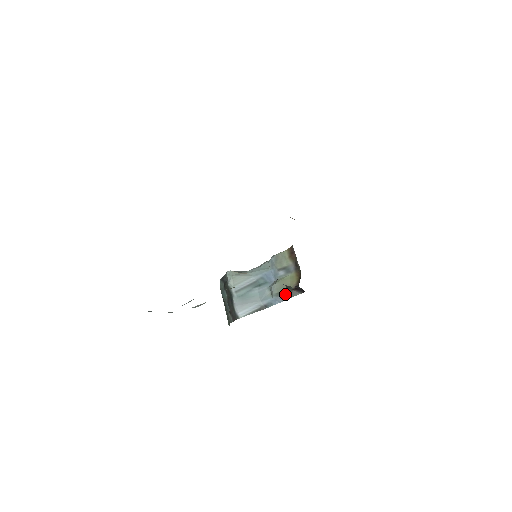
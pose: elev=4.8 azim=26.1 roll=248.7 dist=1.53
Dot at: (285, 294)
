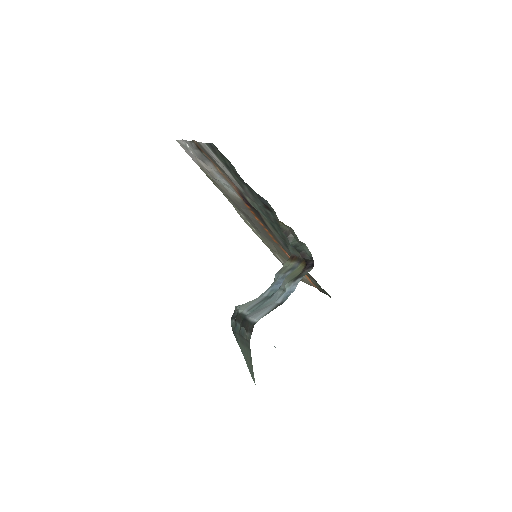
Dot at: (296, 278)
